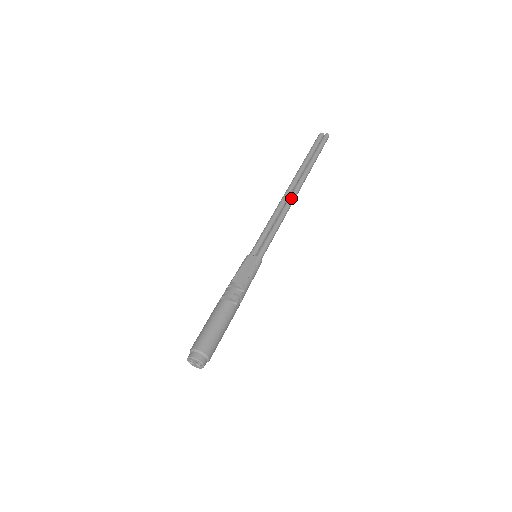
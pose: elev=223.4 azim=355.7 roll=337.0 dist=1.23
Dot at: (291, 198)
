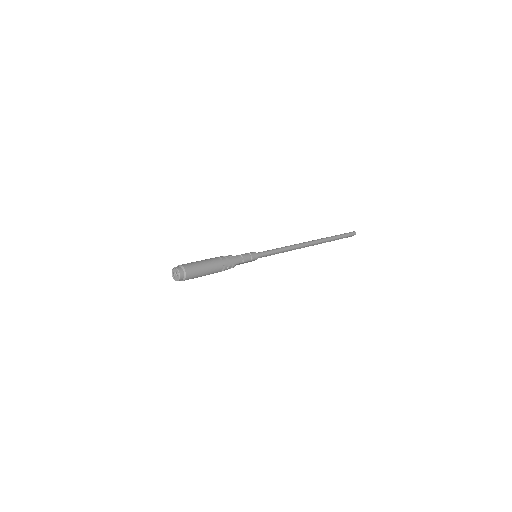
Dot at: (301, 243)
